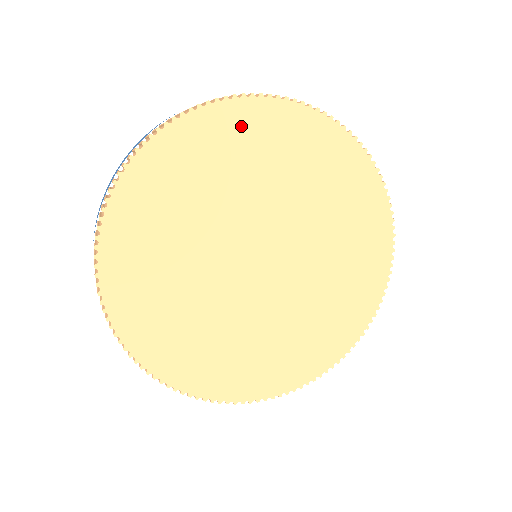
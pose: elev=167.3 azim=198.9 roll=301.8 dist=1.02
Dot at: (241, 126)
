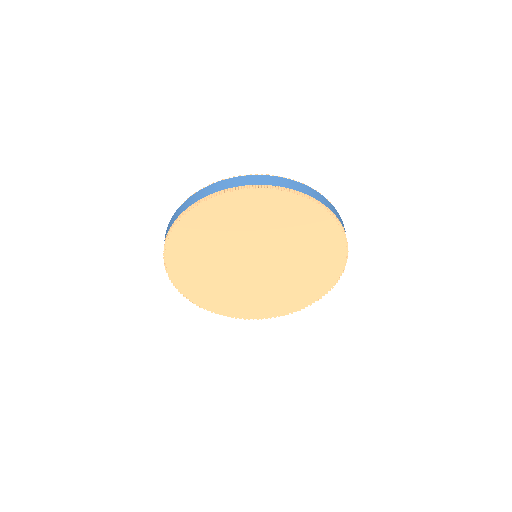
Dot at: (192, 229)
